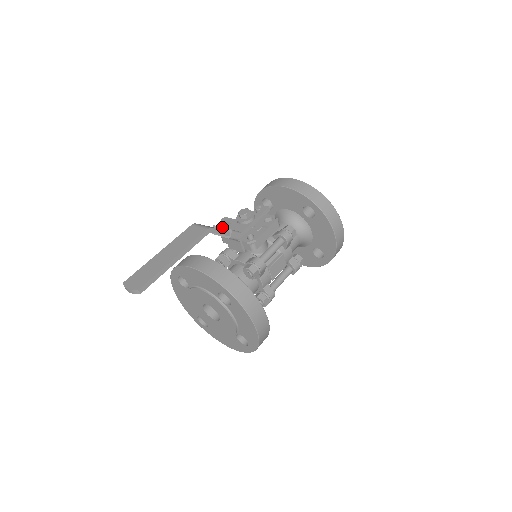
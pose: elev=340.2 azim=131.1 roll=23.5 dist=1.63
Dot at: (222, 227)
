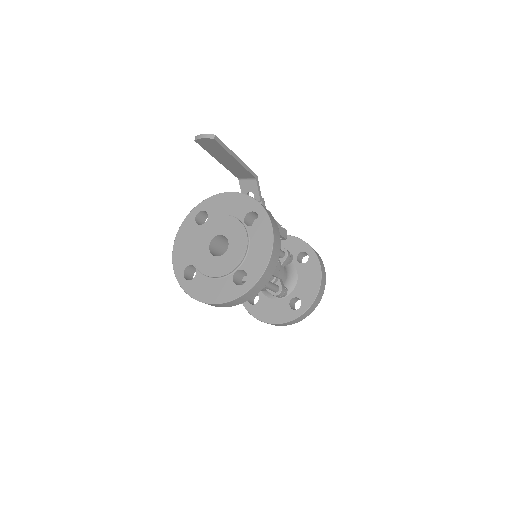
Dot at: occluded
